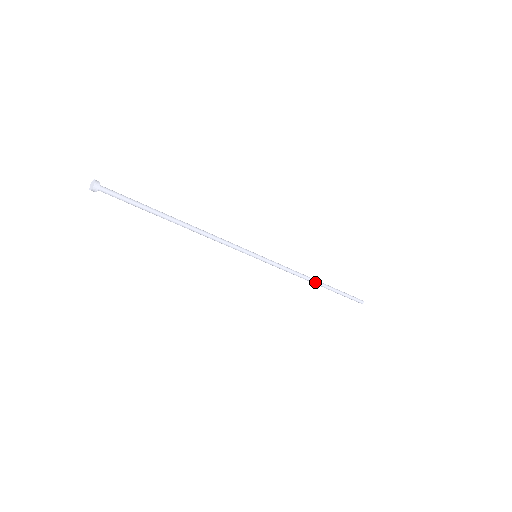
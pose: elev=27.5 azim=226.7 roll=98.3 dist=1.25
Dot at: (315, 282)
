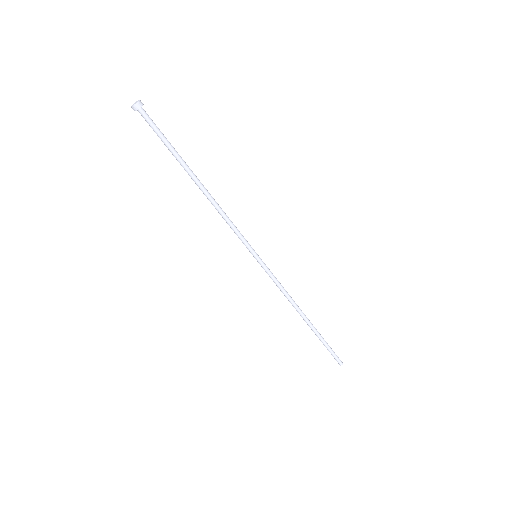
Dot at: (302, 315)
